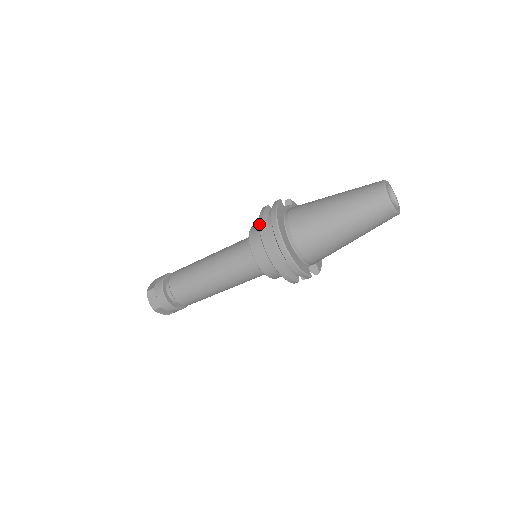
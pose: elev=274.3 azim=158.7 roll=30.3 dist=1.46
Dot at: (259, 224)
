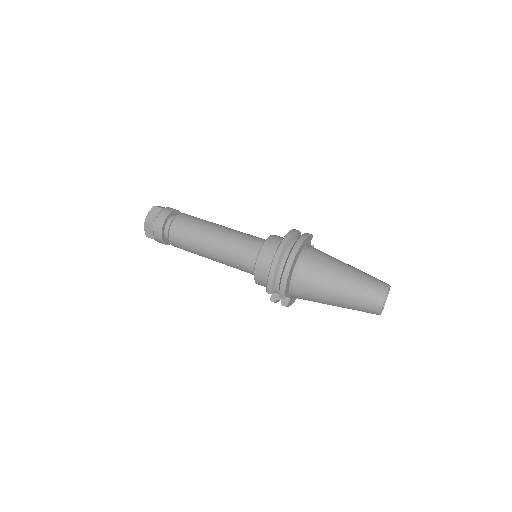
Dot at: (289, 232)
